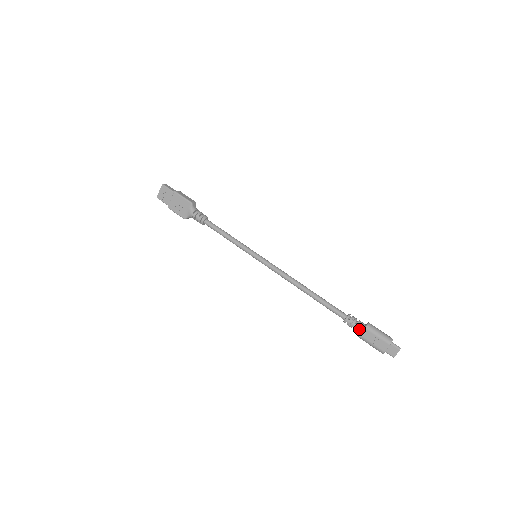
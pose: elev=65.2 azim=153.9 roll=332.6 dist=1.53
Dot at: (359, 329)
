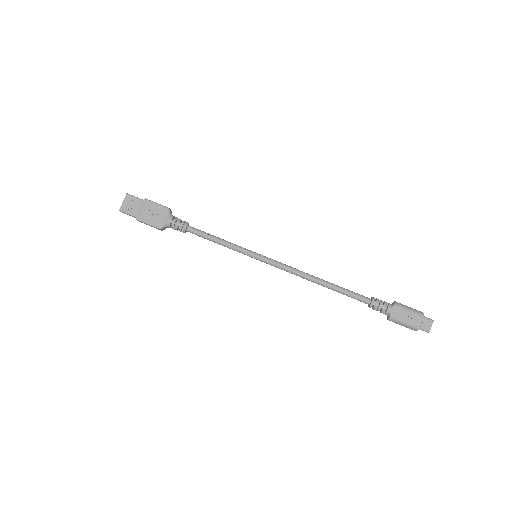
Dot at: (389, 309)
